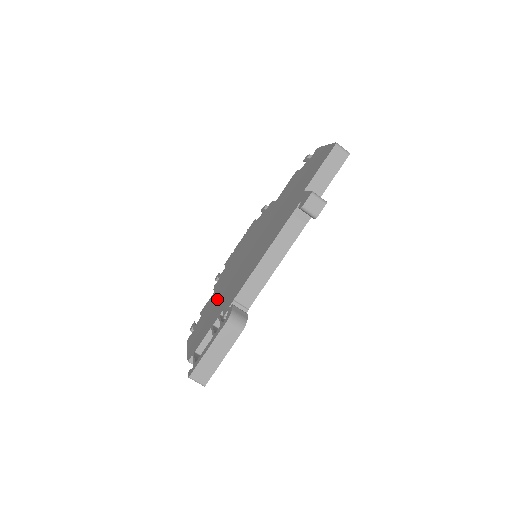
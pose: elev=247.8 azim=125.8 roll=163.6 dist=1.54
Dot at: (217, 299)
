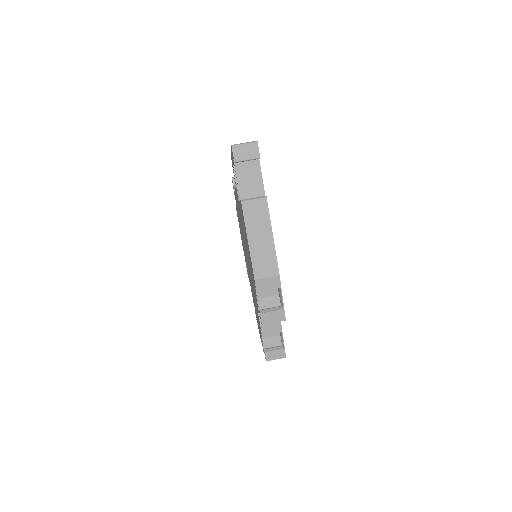
Dot at: occluded
